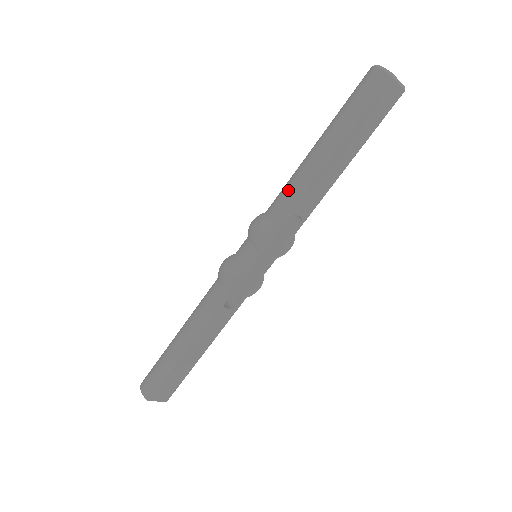
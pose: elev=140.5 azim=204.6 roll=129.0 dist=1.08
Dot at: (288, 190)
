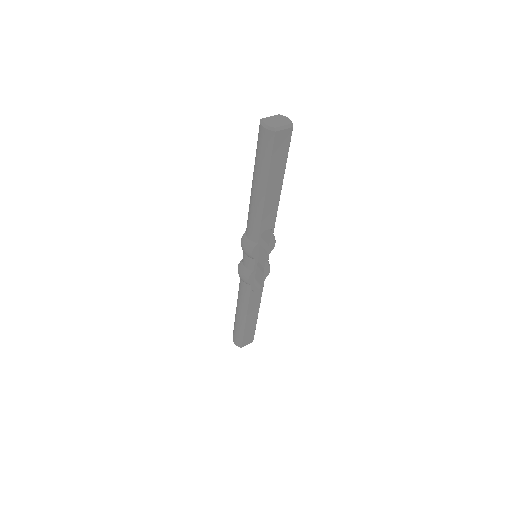
Dot at: (251, 220)
